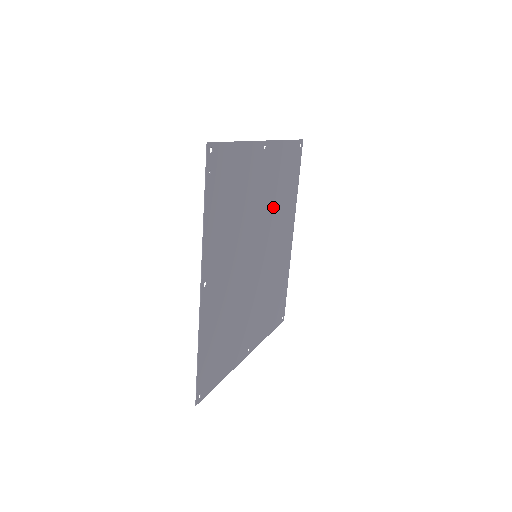
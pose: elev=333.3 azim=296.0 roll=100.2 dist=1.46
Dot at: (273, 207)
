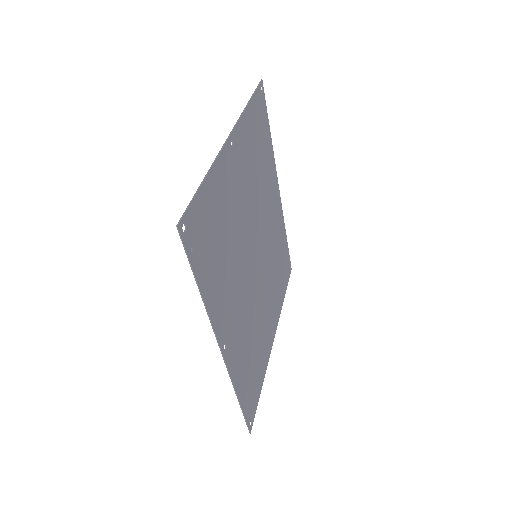
Dot at: (256, 190)
